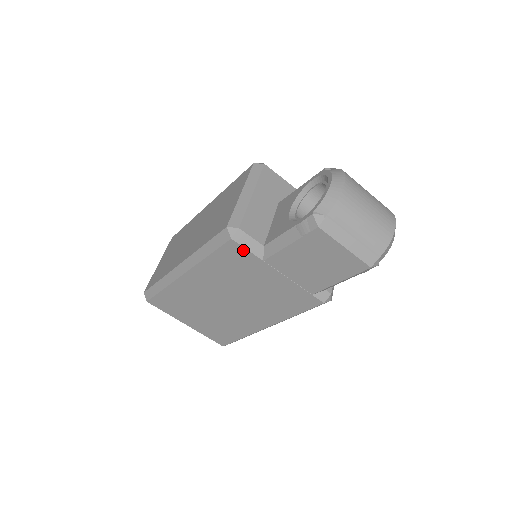
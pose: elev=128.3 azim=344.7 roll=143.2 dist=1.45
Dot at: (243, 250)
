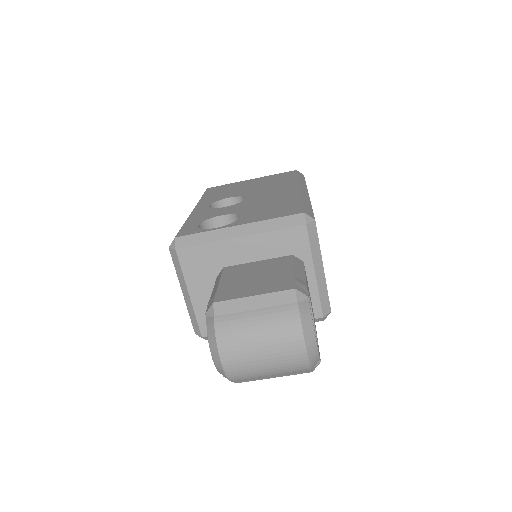
Dot at: occluded
